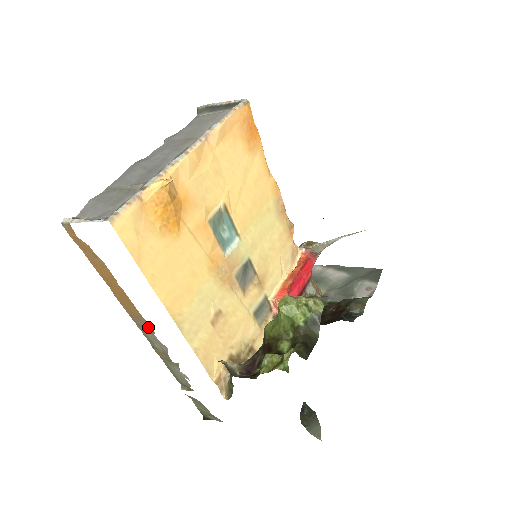
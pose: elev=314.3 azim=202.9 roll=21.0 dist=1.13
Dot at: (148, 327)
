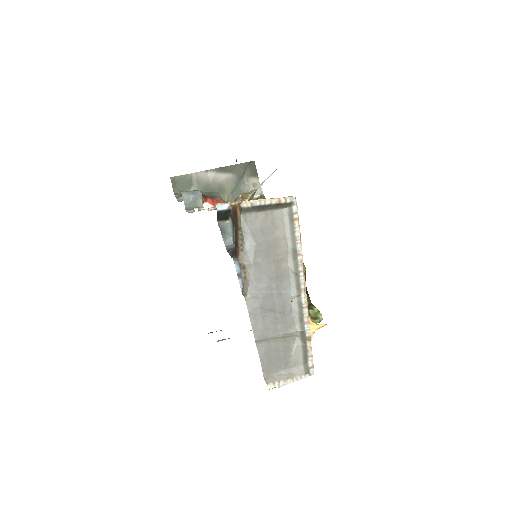
Dot at: occluded
